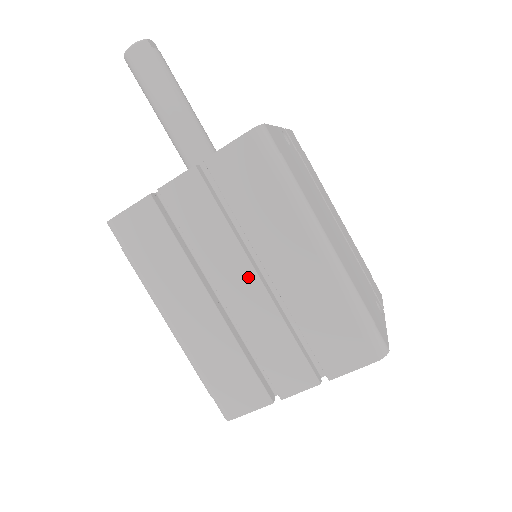
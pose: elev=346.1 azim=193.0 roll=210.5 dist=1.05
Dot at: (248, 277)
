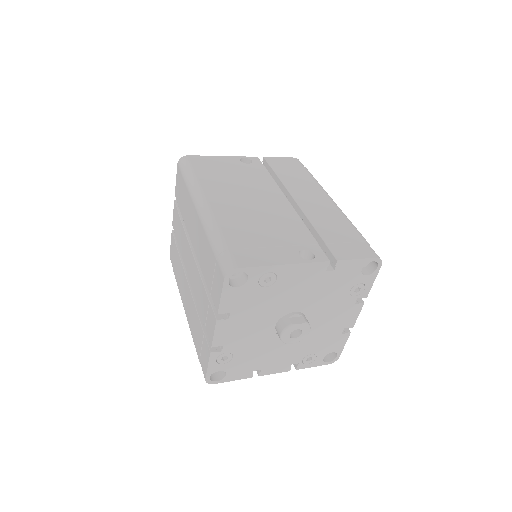
Dot at: (190, 254)
